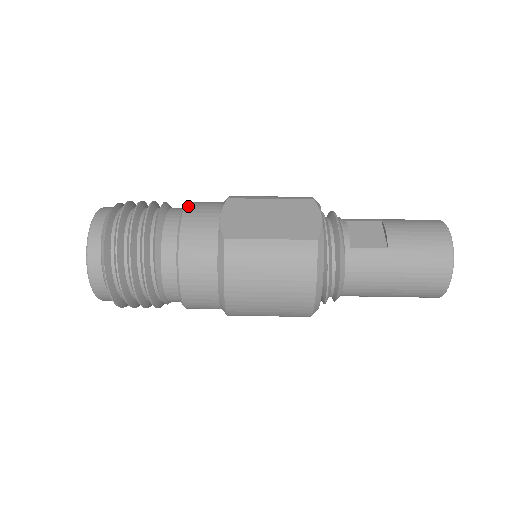
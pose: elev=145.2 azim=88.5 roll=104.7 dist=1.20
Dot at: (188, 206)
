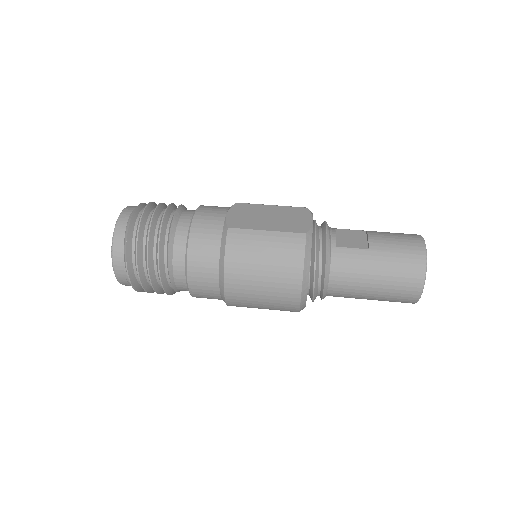
Dot at: (202, 206)
